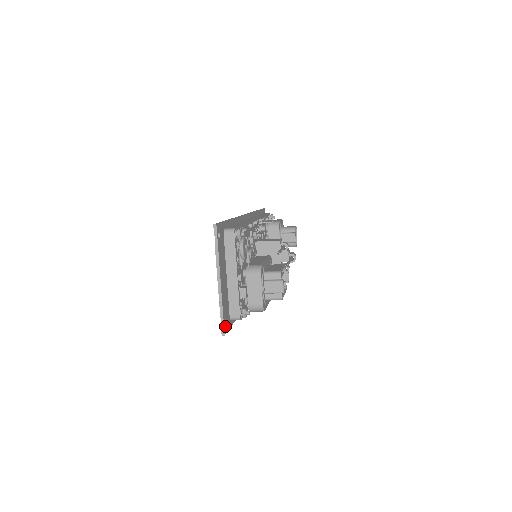
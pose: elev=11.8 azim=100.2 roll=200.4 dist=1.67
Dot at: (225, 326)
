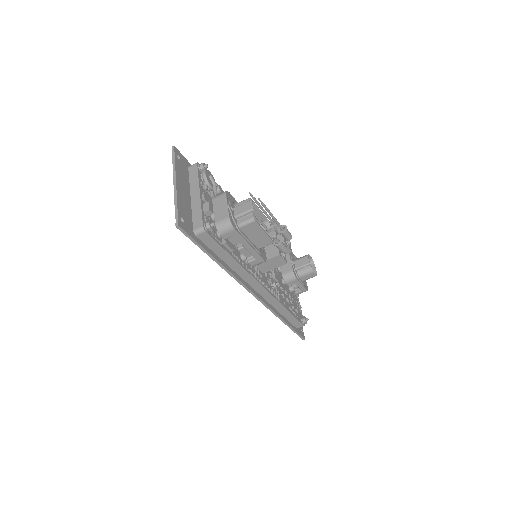
Dot at: (181, 222)
